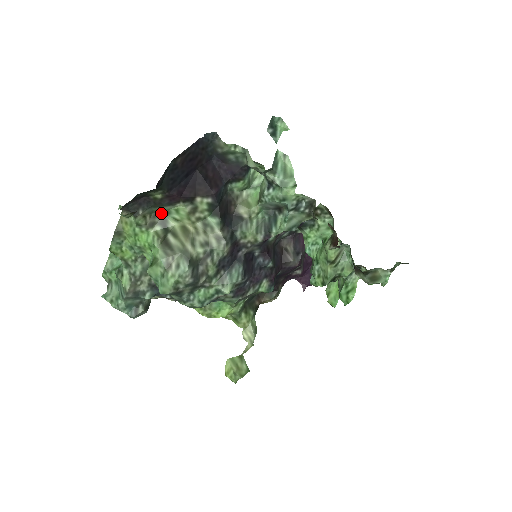
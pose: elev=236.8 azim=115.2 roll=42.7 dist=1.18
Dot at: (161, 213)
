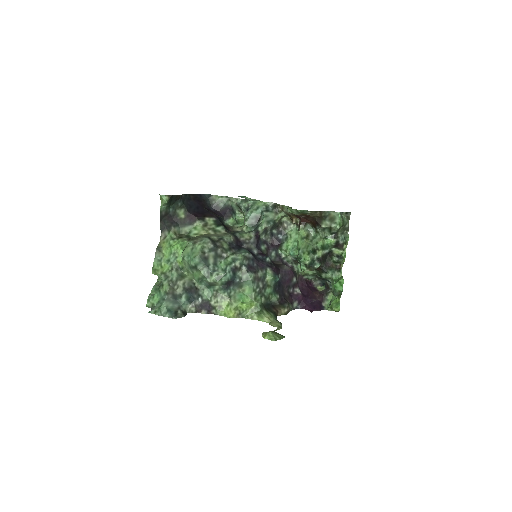
Dot at: (185, 234)
